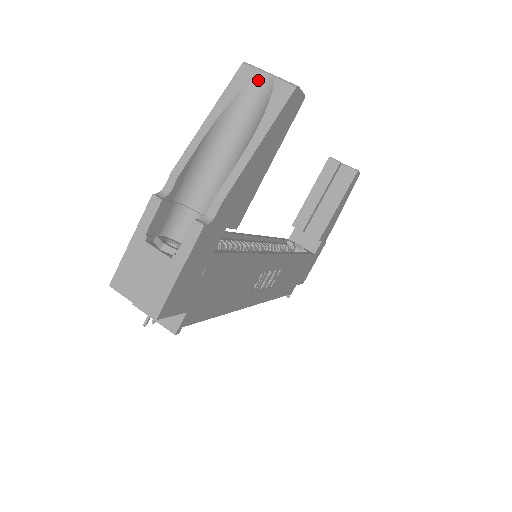
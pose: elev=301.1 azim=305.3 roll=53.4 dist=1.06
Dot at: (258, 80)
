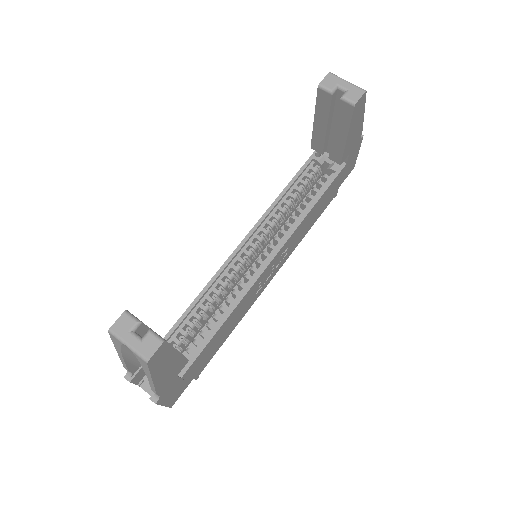
Dot at: (125, 345)
